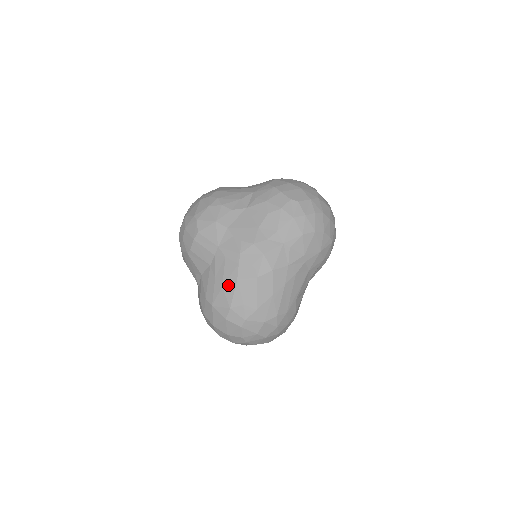
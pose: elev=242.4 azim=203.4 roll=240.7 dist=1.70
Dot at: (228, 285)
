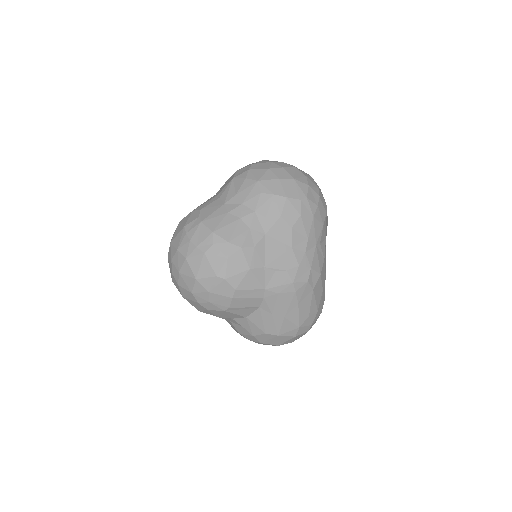
Dot at: (290, 313)
